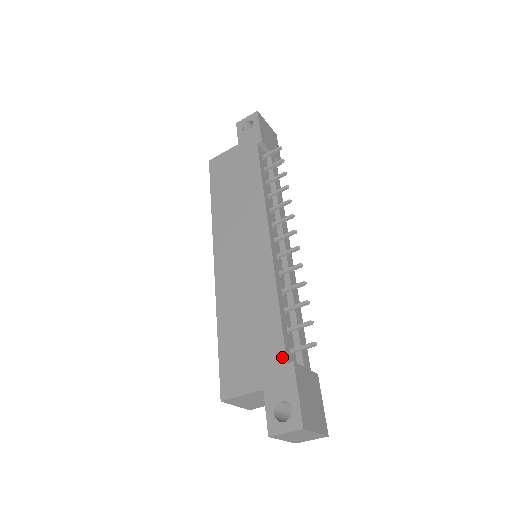
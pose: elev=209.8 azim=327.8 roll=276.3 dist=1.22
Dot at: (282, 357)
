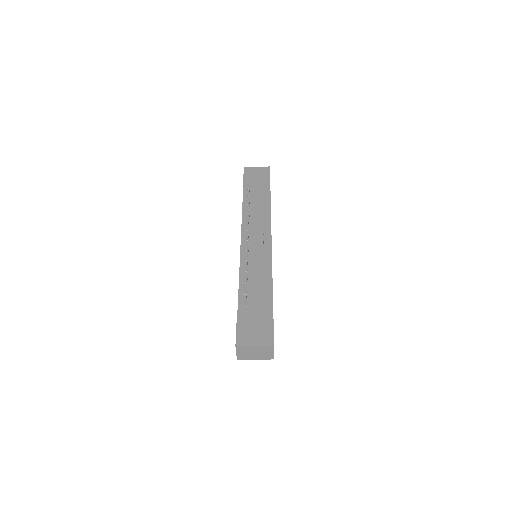
Dot at: occluded
